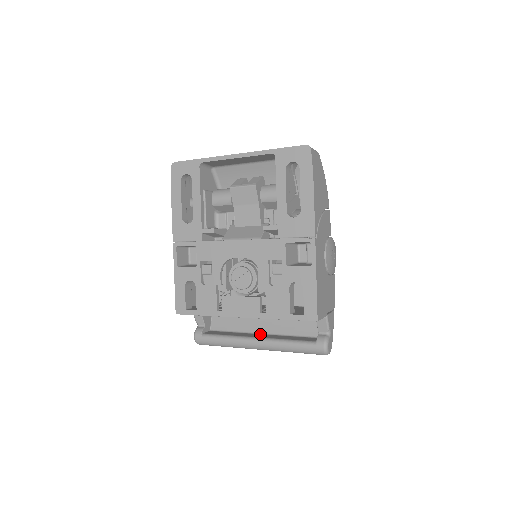
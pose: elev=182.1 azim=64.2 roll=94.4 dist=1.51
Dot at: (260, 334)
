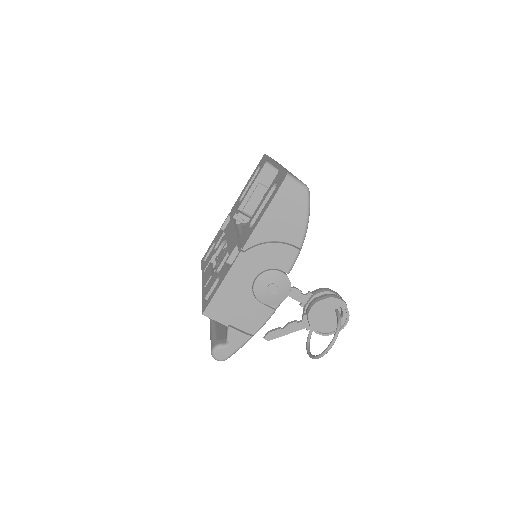
Dot at: occluded
